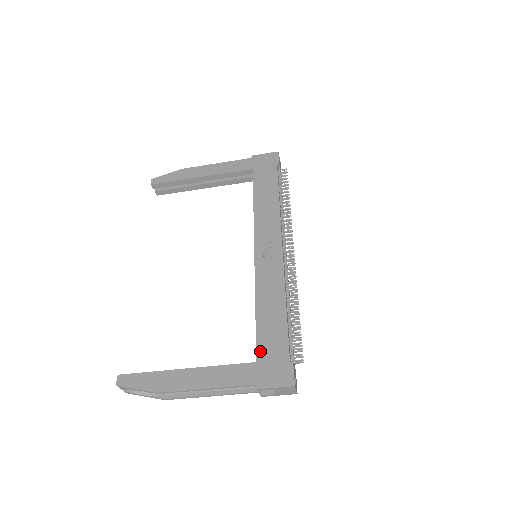
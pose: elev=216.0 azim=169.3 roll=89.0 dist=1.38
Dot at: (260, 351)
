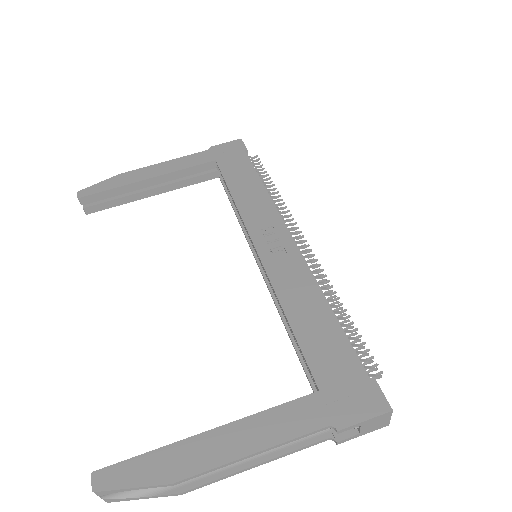
Dot at: (318, 373)
